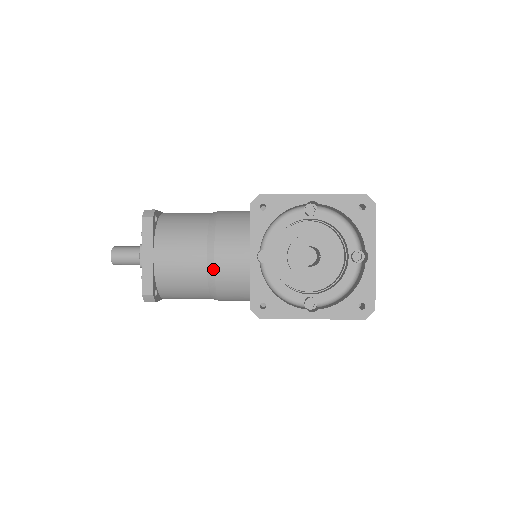
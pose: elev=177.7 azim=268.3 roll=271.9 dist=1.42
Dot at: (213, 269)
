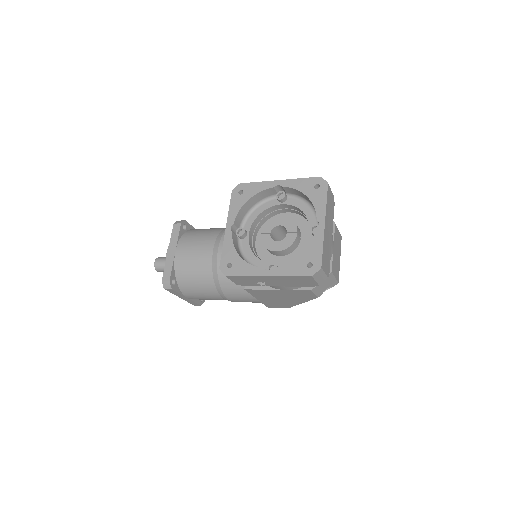
Dot at: (216, 260)
